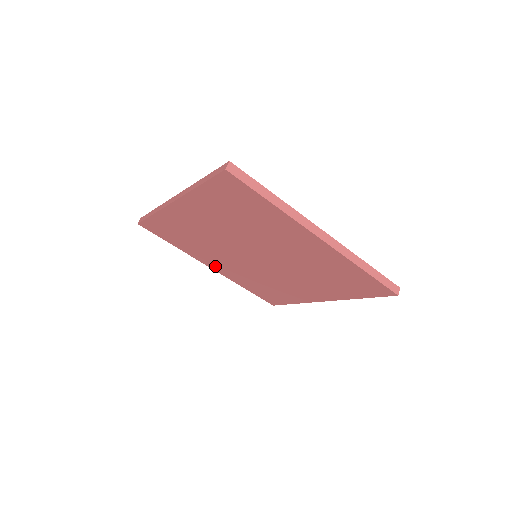
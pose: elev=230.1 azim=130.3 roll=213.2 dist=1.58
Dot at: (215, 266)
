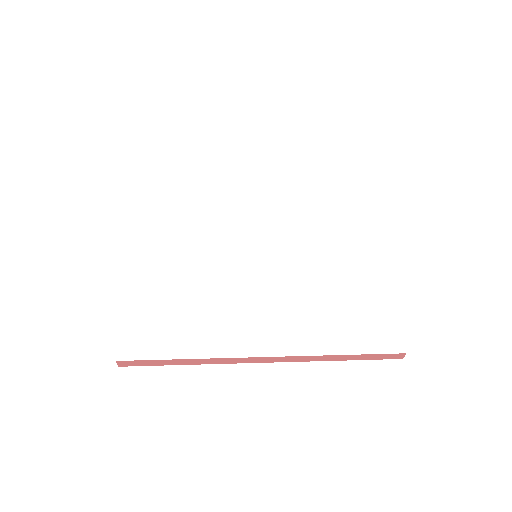
Dot at: occluded
